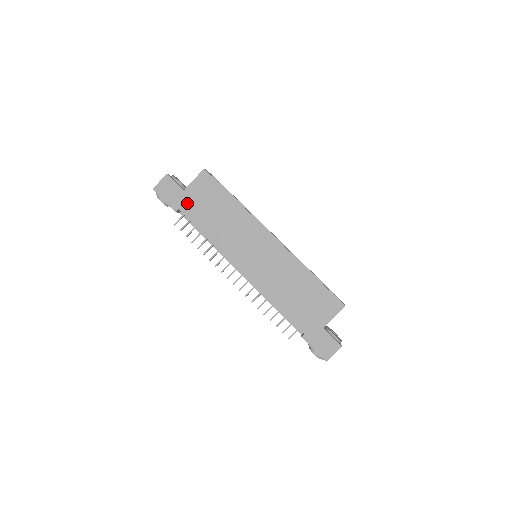
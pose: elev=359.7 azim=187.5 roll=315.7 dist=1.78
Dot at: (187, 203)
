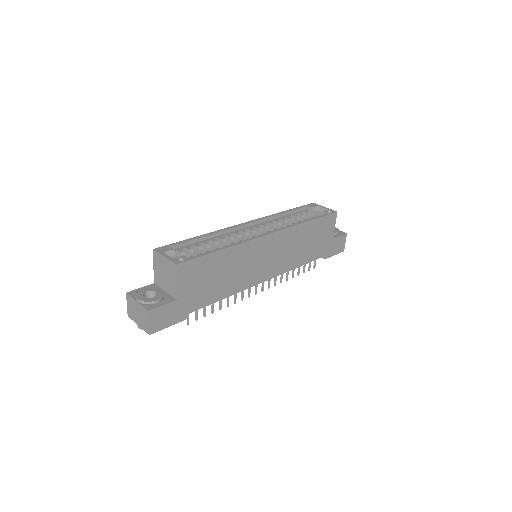
Dot at: (189, 303)
